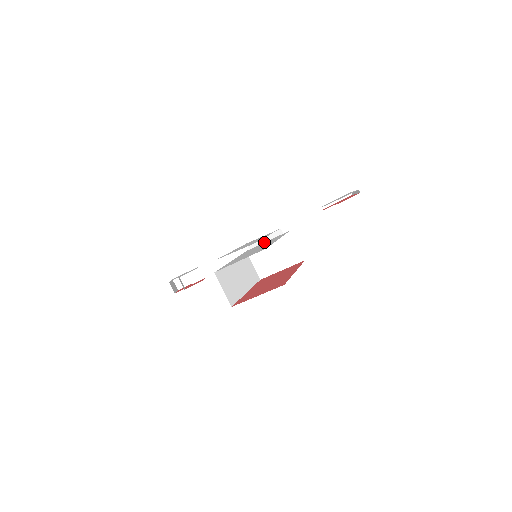
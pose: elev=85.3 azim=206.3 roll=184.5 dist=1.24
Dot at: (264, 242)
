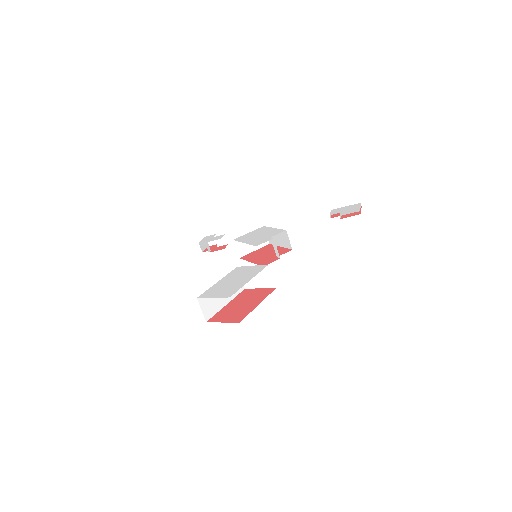
Dot at: occluded
